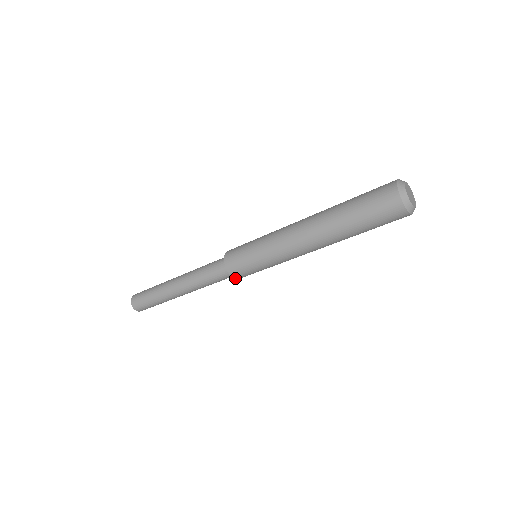
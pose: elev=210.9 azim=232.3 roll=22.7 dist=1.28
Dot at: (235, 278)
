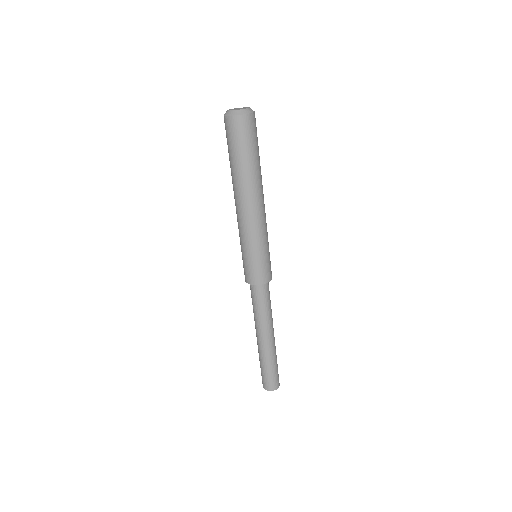
Dot at: (263, 284)
